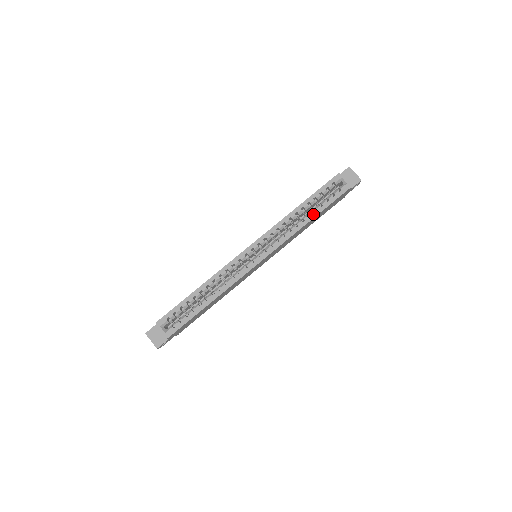
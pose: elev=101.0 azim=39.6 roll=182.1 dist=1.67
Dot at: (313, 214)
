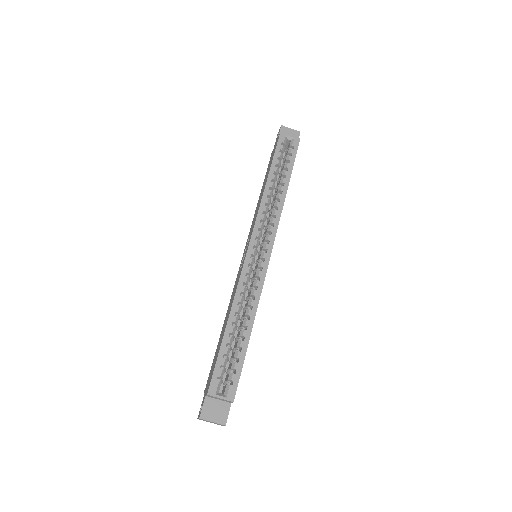
Dot at: (286, 181)
